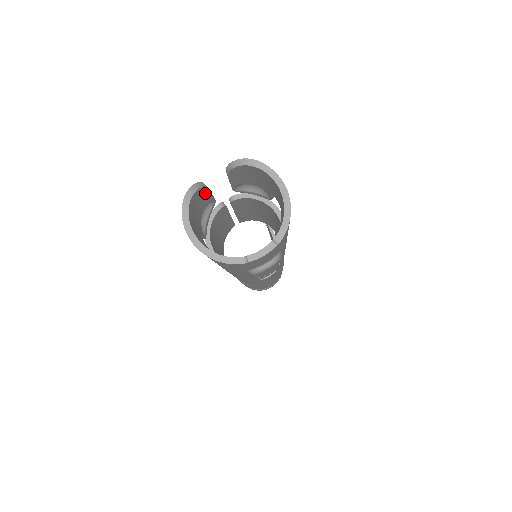
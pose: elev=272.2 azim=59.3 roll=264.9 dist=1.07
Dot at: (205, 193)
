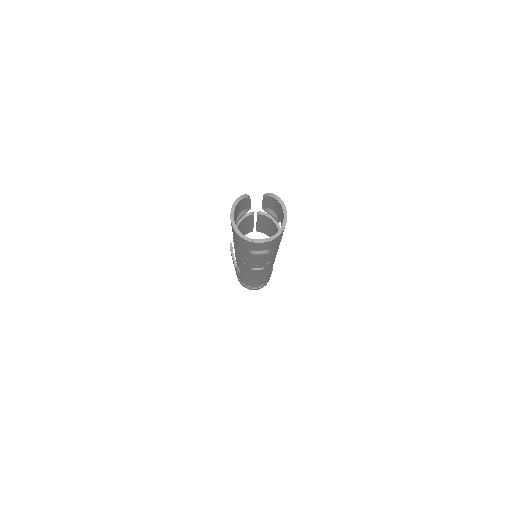
Dot at: (248, 202)
